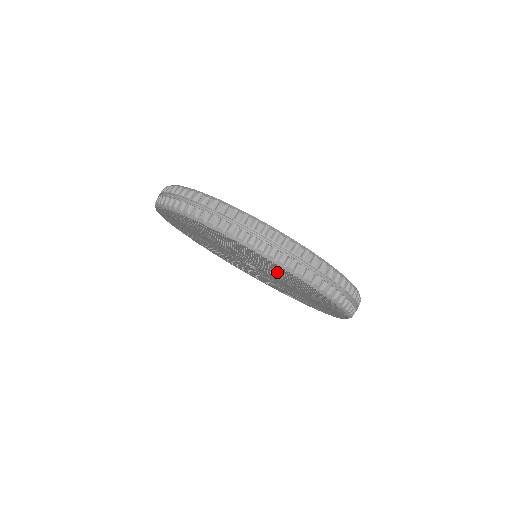
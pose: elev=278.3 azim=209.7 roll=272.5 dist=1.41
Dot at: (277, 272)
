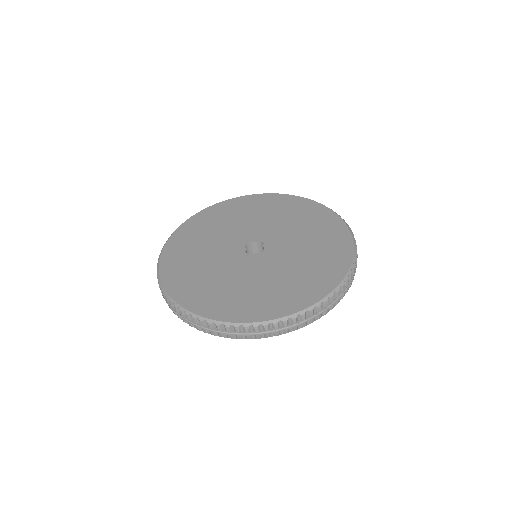
Dot at: occluded
